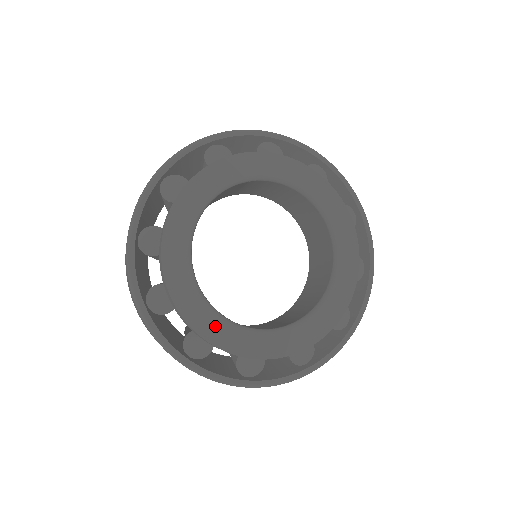
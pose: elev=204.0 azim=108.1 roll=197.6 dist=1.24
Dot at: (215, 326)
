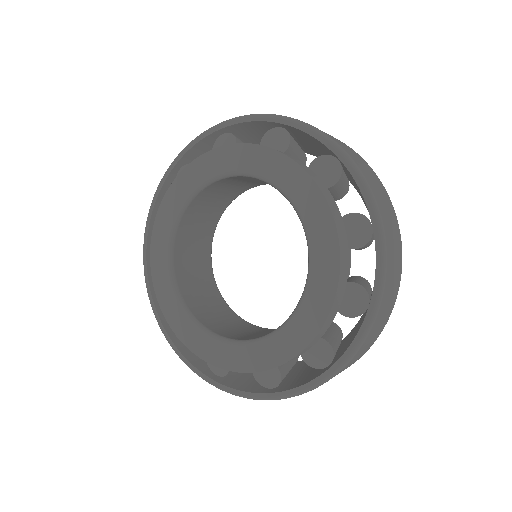
Dot at: (209, 346)
